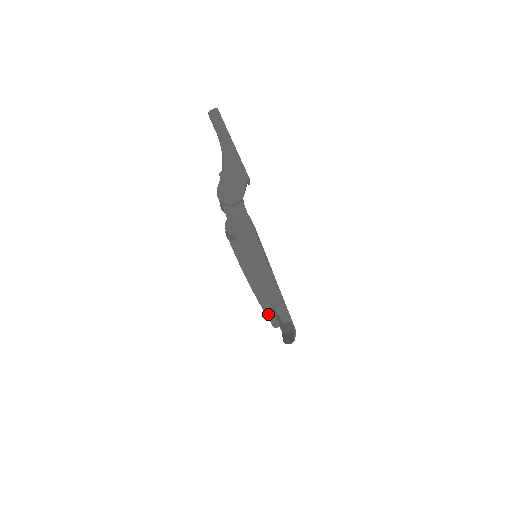
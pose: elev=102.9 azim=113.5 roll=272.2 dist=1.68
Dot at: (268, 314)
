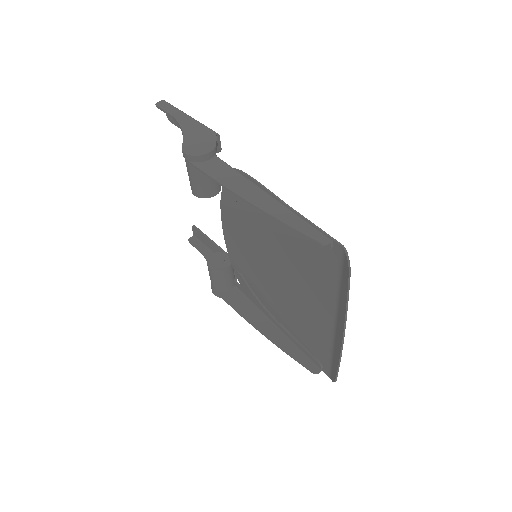
Dot at: (299, 359)
